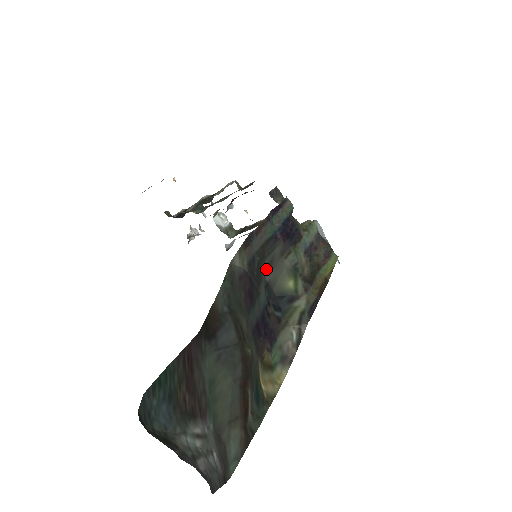
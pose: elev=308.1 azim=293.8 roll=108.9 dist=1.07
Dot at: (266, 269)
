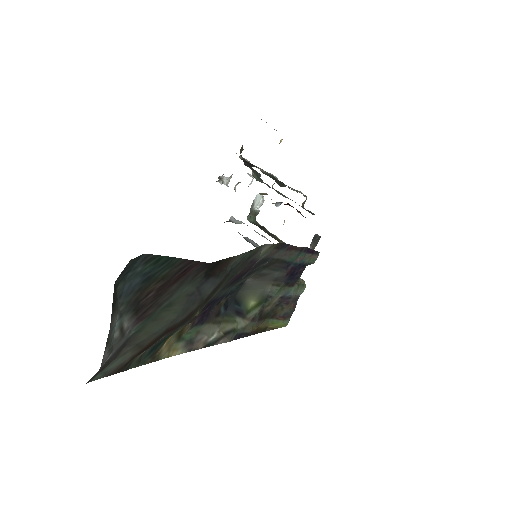
Dot at: (256, 274)
